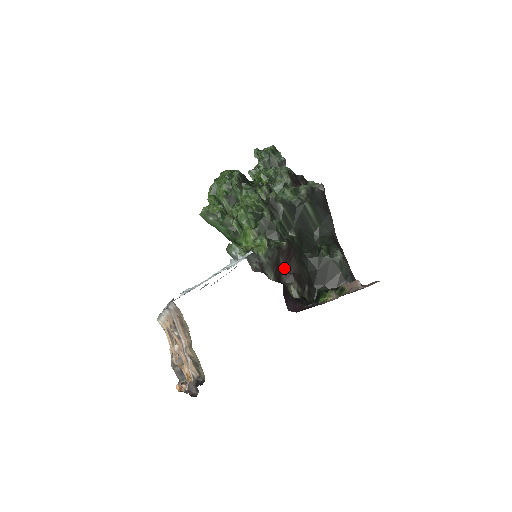
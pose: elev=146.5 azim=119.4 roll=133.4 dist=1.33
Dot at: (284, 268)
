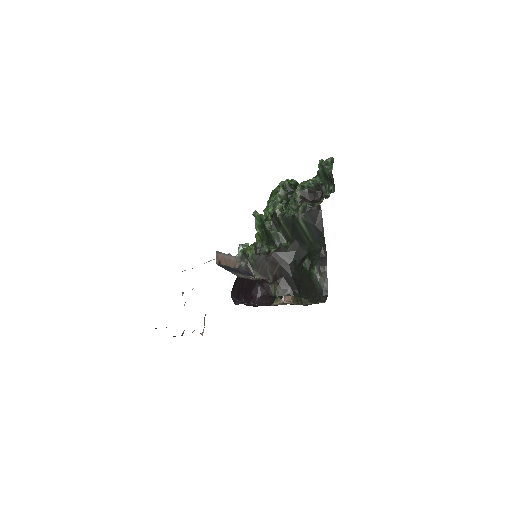
Dot at: (270, 270)
